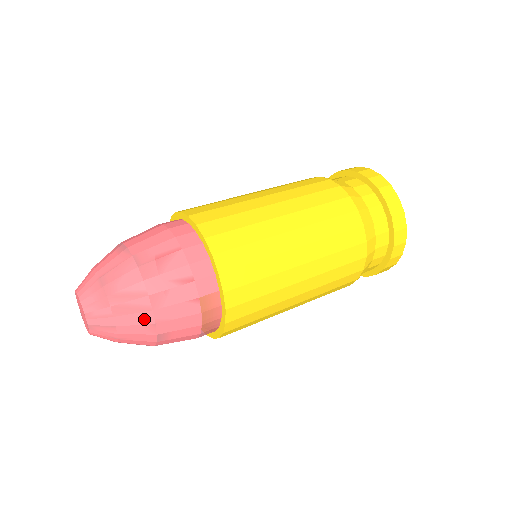
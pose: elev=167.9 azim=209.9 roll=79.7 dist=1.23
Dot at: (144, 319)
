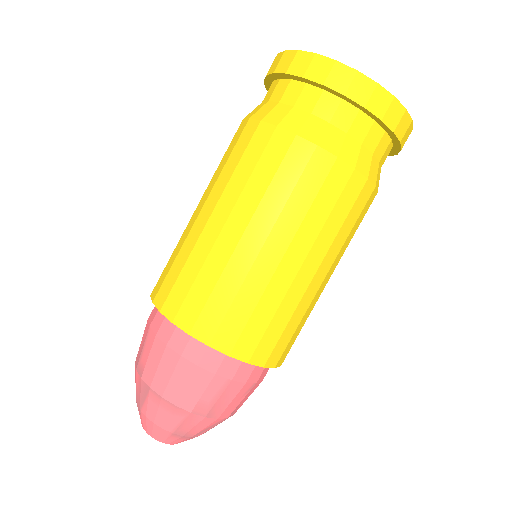
Dot at: occluded
